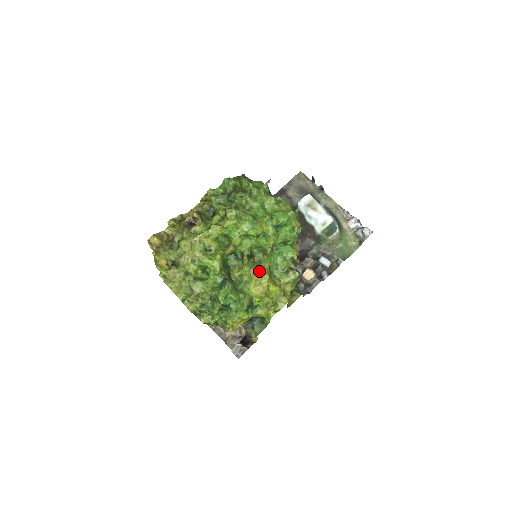
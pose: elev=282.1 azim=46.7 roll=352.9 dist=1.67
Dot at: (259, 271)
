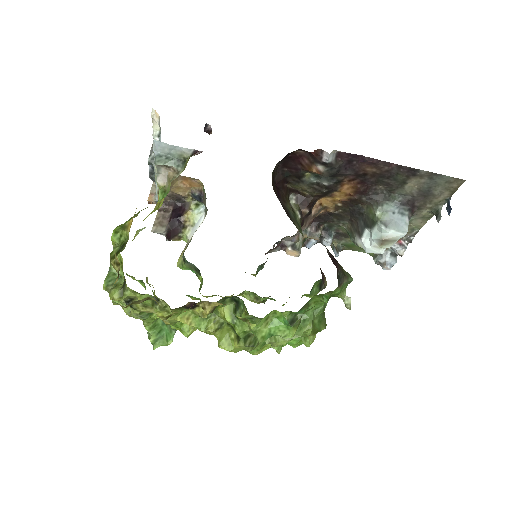
Dot at: occluded
